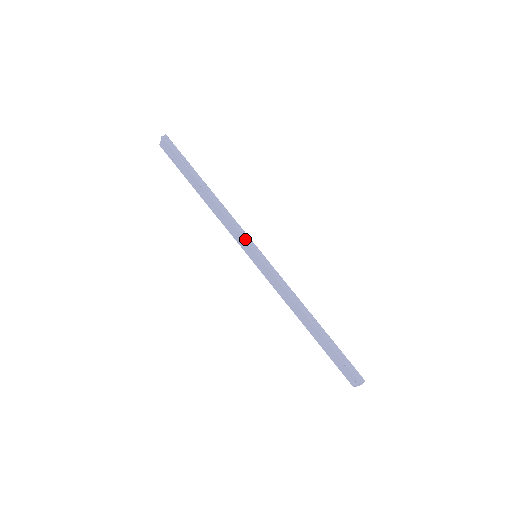
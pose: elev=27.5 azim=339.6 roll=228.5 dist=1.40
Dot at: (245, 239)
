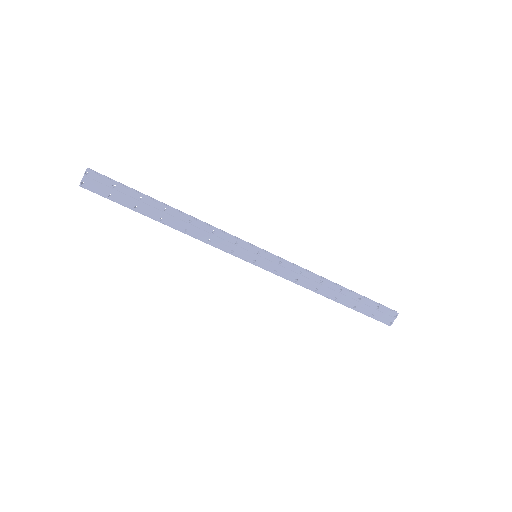
Dot at: (241, 241)
